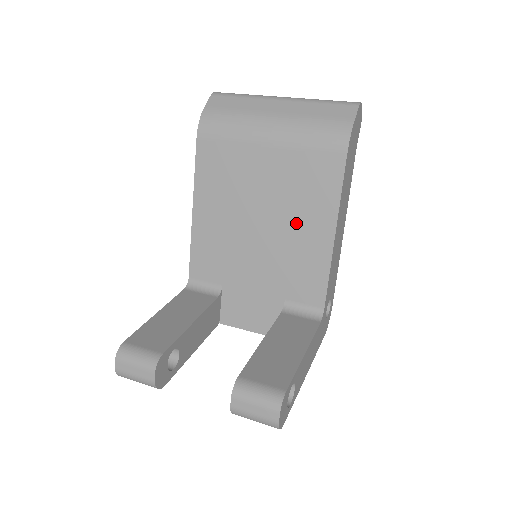
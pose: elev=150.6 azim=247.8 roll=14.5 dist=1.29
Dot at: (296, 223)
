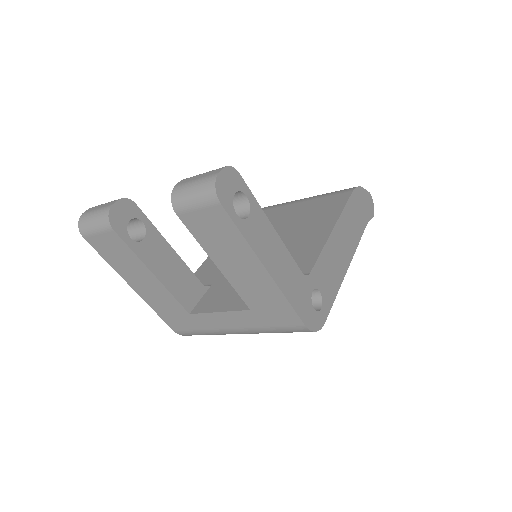
Dot at: (301, 230)
